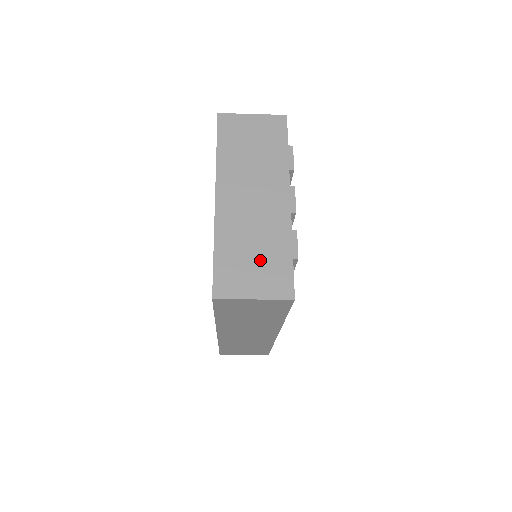
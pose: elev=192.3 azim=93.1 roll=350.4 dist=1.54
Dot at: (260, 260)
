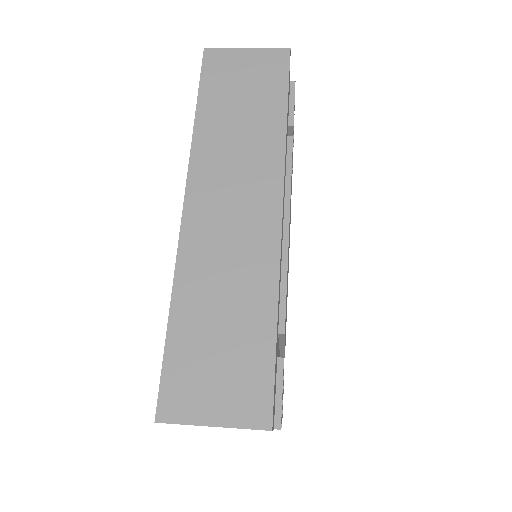
Dot at: occluded
